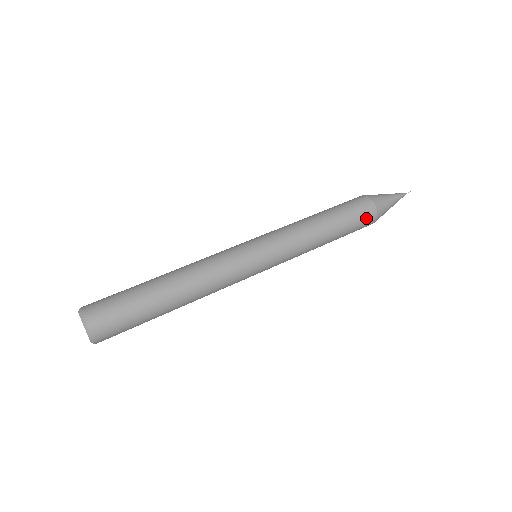
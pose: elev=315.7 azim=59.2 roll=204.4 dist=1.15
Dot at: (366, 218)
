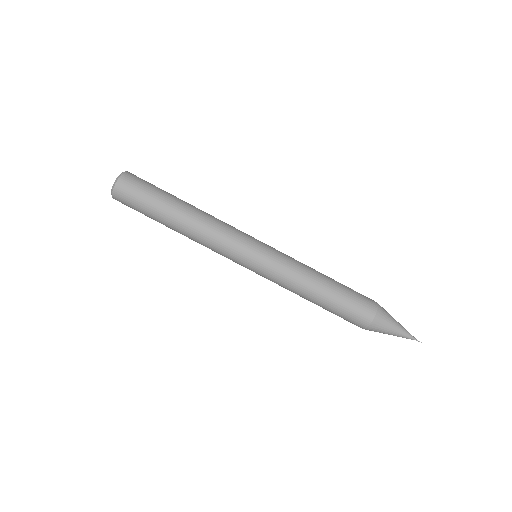
Dot at: occluded
